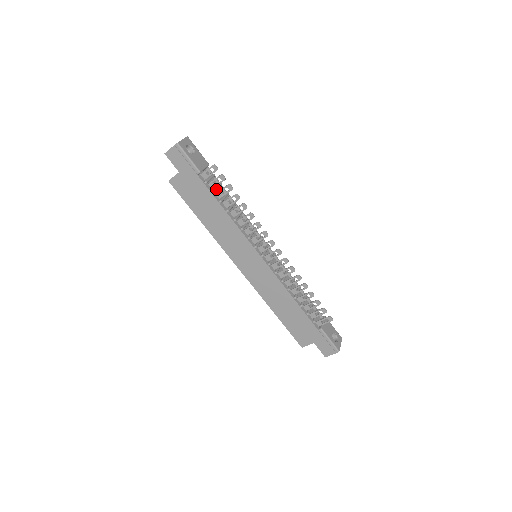
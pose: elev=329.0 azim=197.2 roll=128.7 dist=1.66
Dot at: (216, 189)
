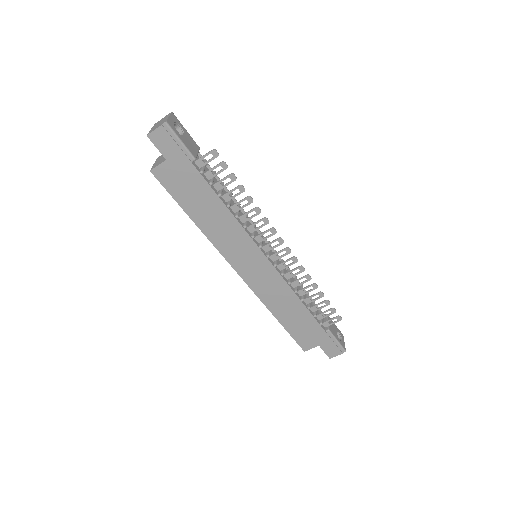
Dot at: (213, 179)
